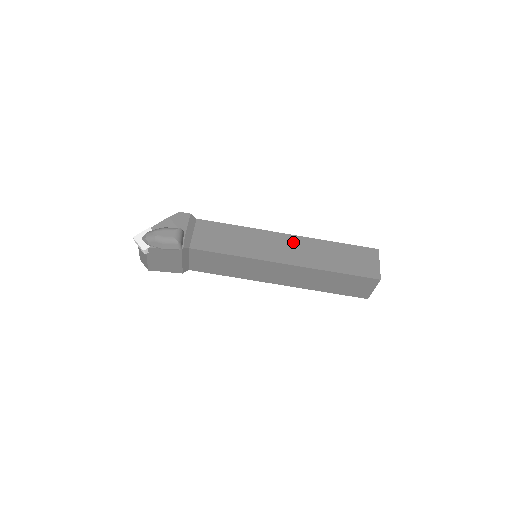
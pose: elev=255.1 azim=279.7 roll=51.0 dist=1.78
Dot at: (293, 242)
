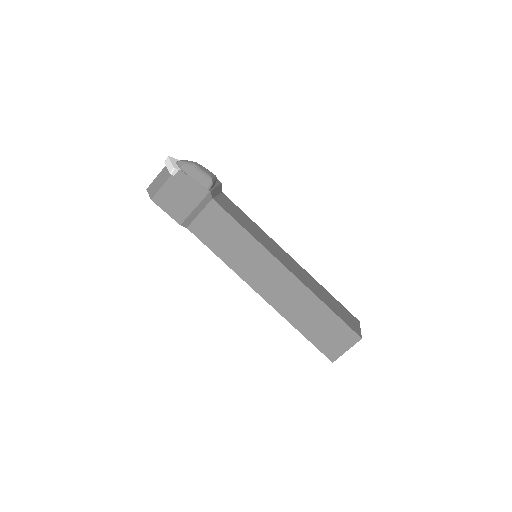
Dot at: (295, 264)
